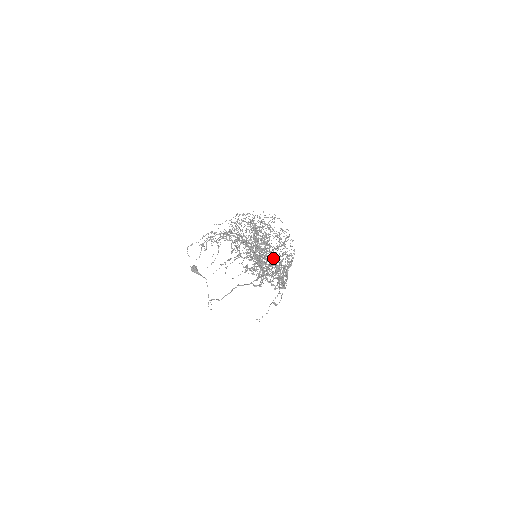
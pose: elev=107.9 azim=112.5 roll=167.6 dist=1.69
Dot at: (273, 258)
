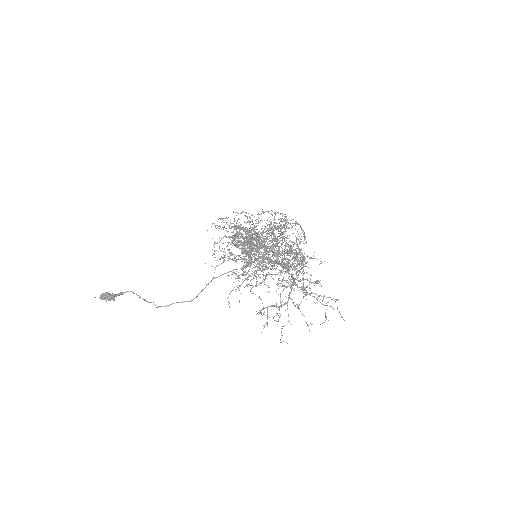
Dot at: occluded
